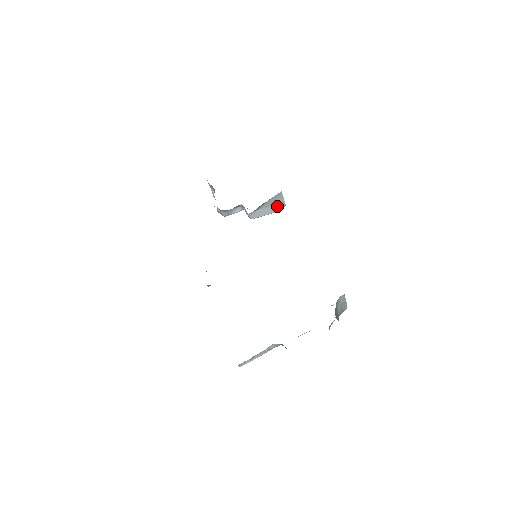
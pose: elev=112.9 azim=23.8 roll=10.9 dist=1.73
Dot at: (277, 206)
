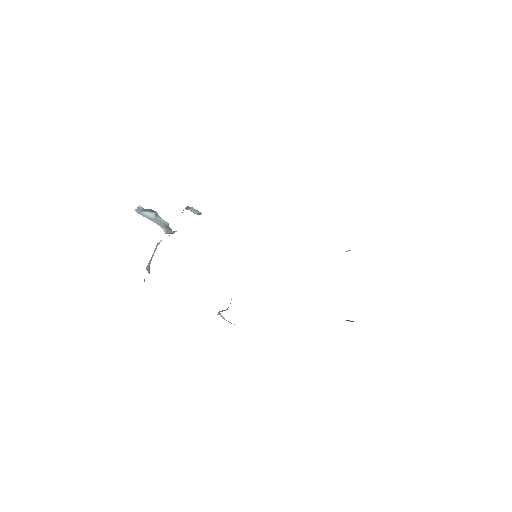
Dot at: occluded
